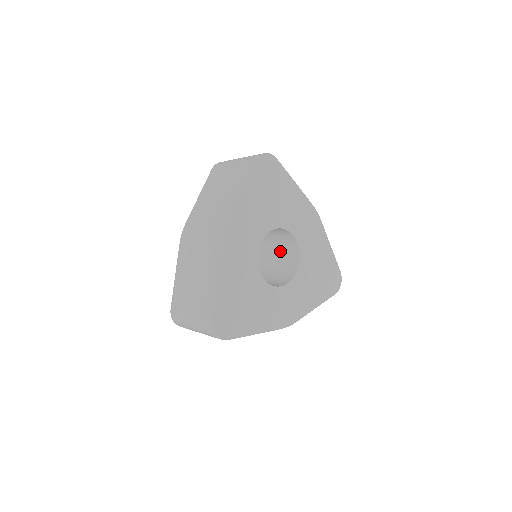
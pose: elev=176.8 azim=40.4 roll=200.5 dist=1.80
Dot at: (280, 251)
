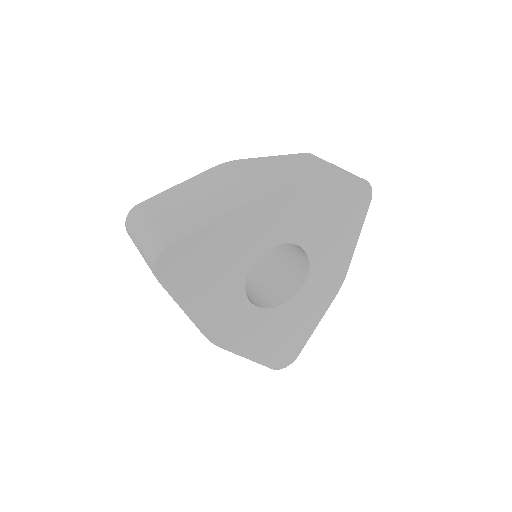
Dot at: occluded
